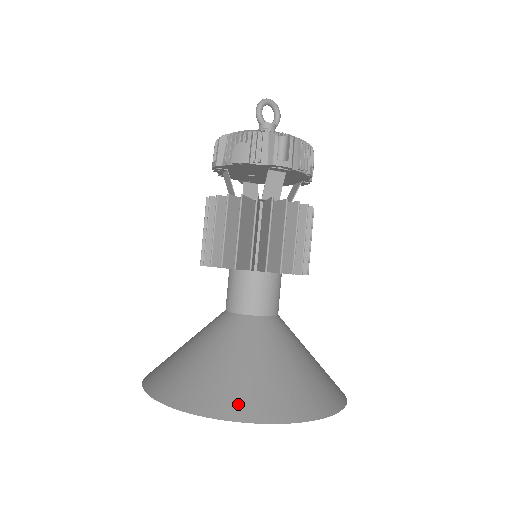
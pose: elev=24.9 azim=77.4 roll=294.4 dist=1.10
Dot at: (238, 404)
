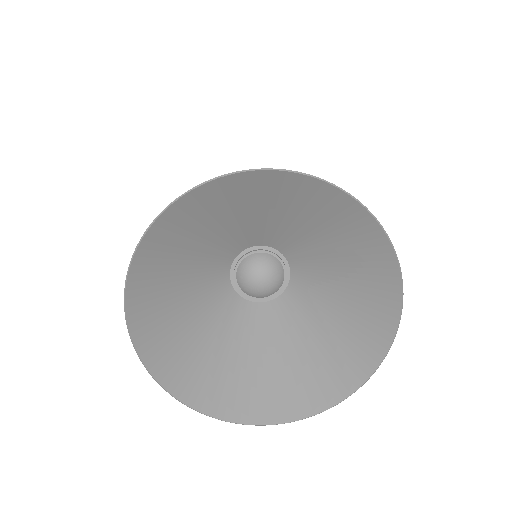
Dot at: (276, 182)
